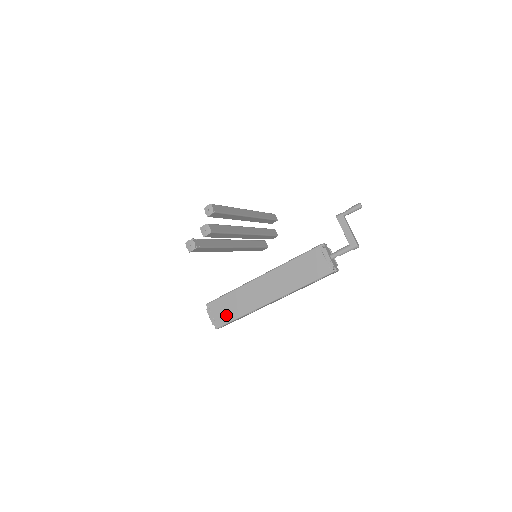
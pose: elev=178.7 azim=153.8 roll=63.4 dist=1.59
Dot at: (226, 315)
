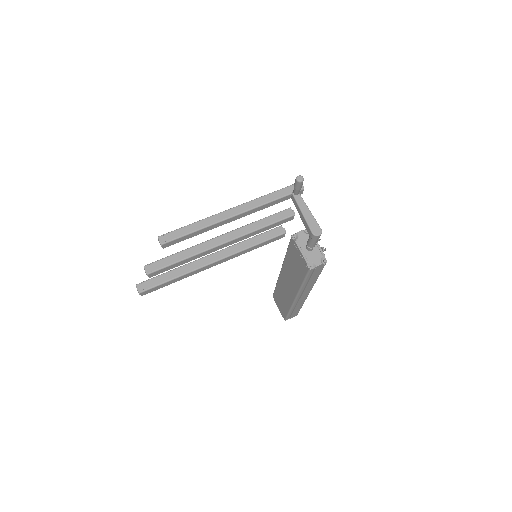
Dot at: (283, 308)
